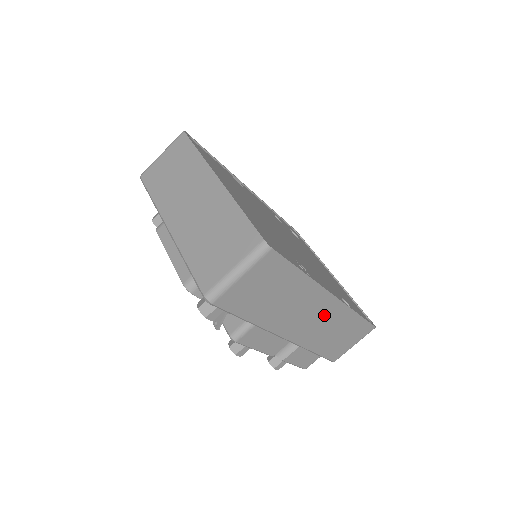
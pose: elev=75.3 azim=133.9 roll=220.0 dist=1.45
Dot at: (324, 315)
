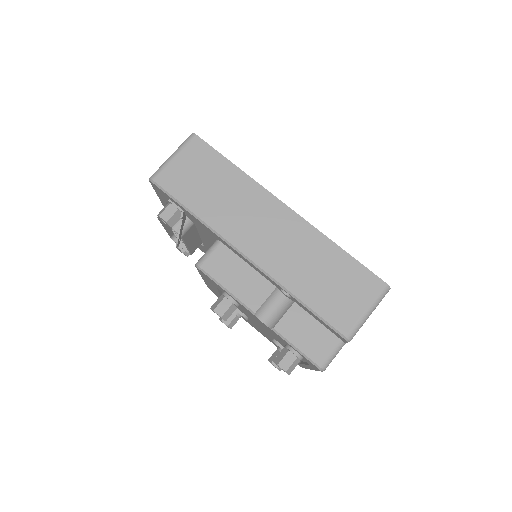
Dot at: (286, 233)
